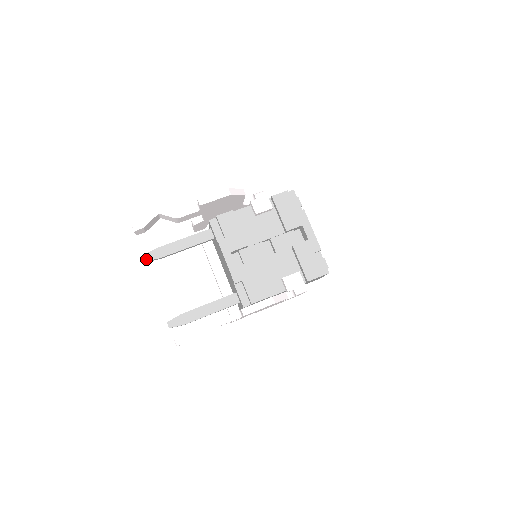
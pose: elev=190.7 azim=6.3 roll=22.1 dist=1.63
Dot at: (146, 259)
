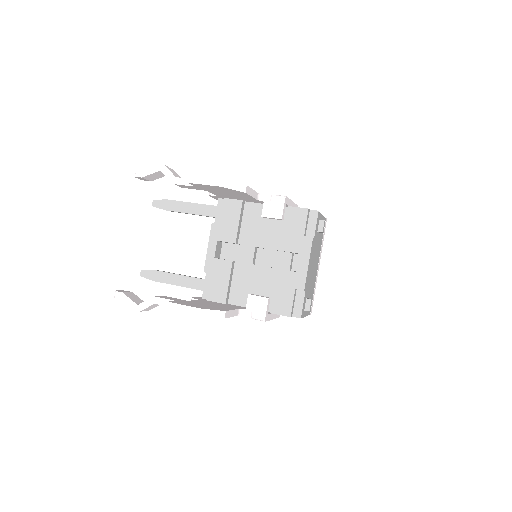
Dot at: (154, 205)
